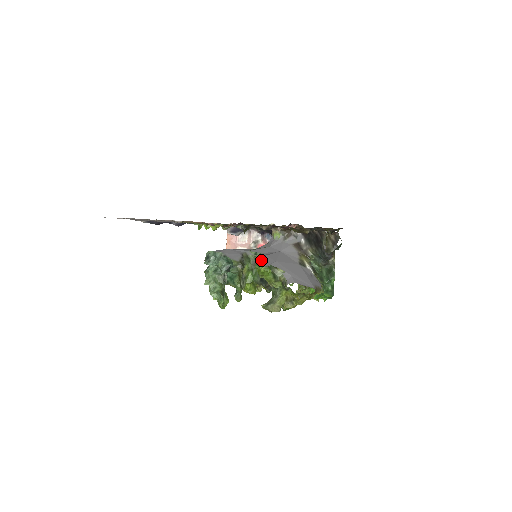
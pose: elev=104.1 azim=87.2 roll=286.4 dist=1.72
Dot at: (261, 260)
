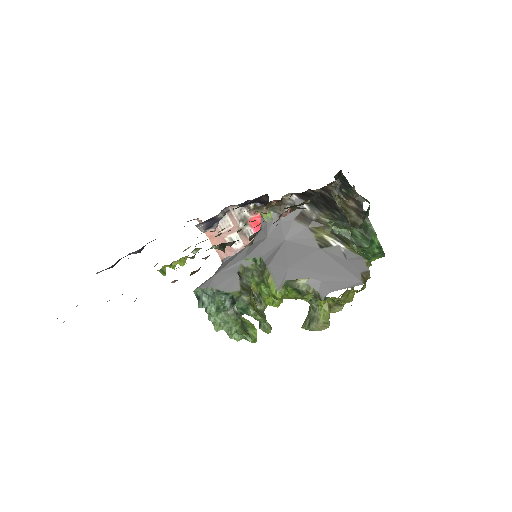
Dot at: (268, 276)
